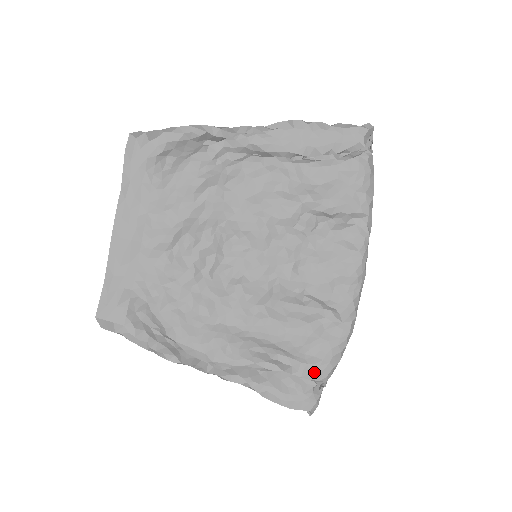
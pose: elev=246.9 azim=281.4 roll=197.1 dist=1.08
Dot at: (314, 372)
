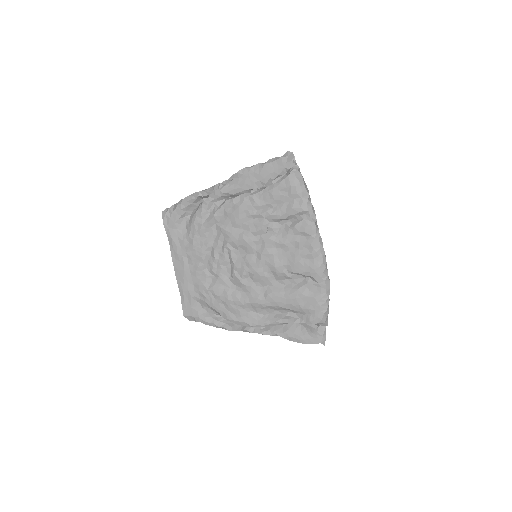
Dot at: (312, 319)
